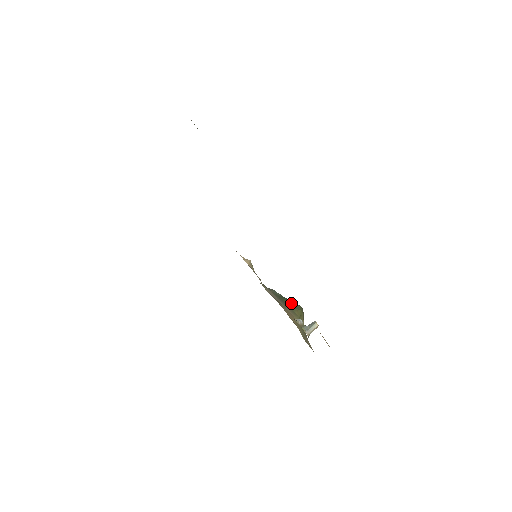
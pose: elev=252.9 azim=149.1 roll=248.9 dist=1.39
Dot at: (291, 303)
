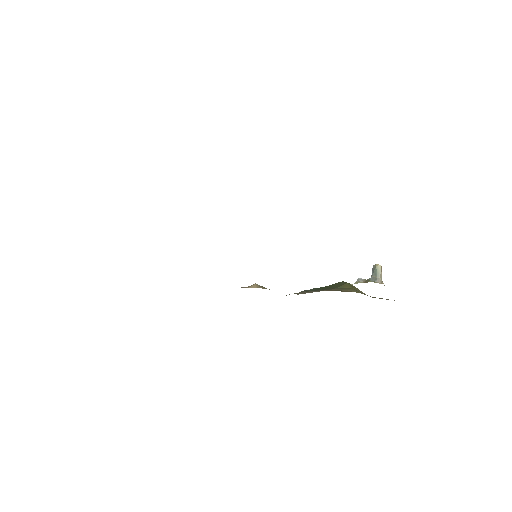
Dot at: (331, 286)
